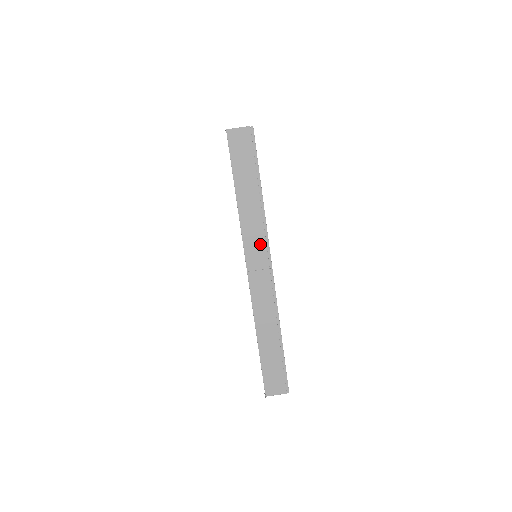
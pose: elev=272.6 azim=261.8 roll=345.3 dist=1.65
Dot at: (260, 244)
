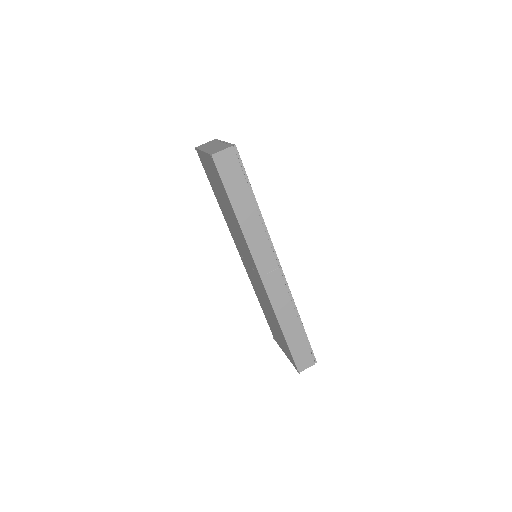
Dot at: (266, 249)
